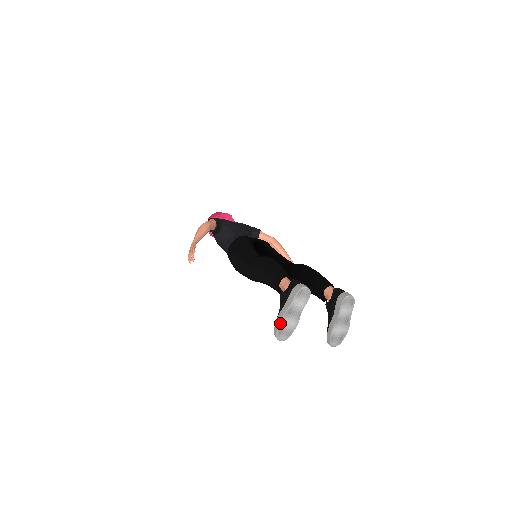
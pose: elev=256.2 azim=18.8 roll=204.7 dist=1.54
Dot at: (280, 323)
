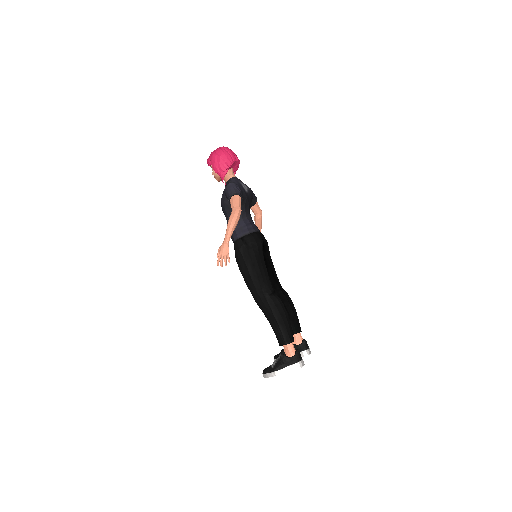
Dot at: occluded
